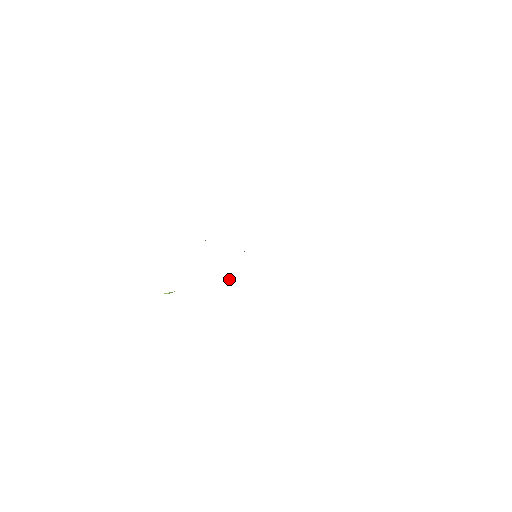
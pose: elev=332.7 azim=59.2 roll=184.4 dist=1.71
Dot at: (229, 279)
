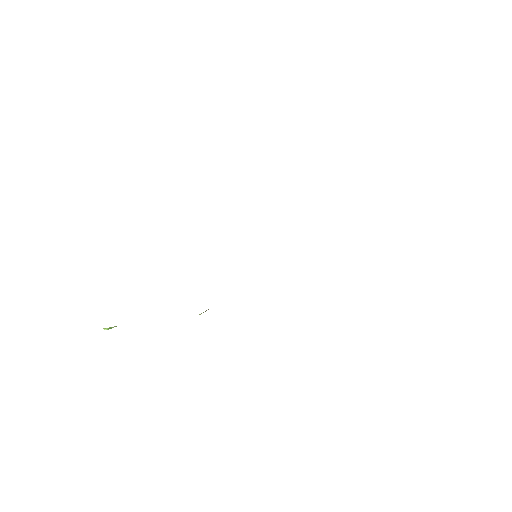
Dot at: (201, 313)
